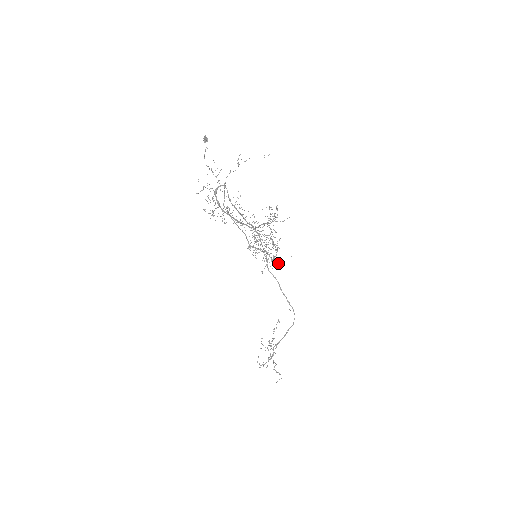
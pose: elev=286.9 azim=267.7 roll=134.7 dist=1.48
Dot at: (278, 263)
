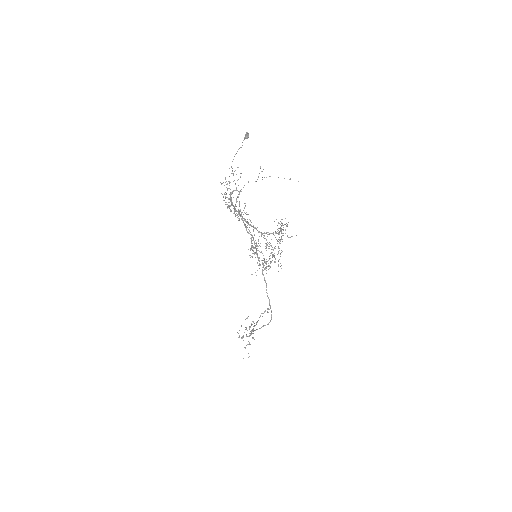
Dot at: occluded
